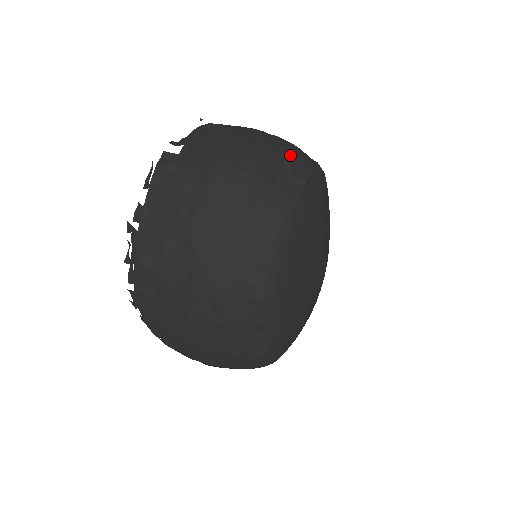
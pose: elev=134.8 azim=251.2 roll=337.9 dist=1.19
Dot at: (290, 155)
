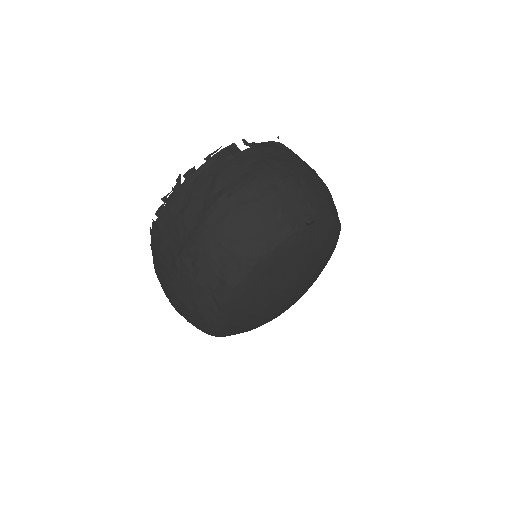
Dot at: (317, 200)
